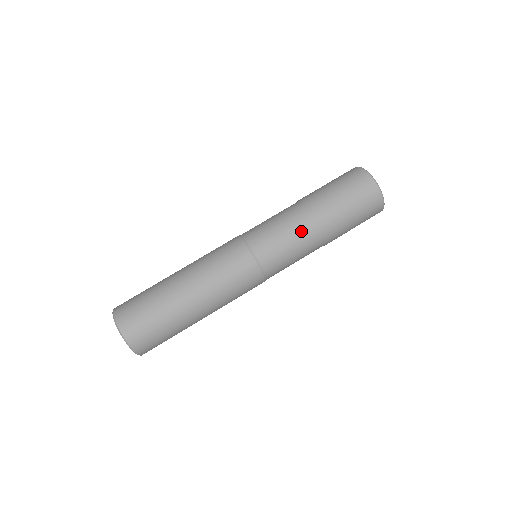
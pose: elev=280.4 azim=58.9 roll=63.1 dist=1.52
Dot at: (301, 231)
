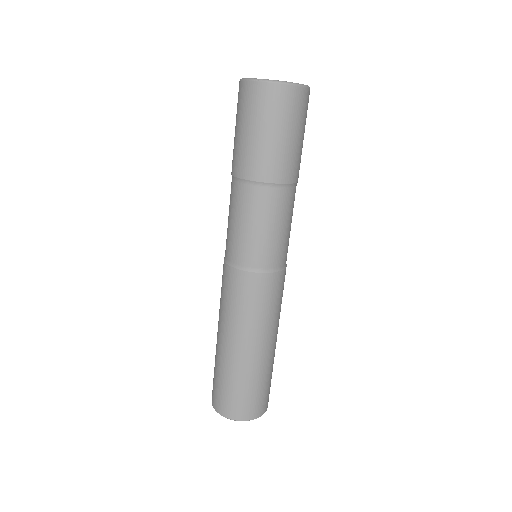
Dot at: (255, 207)
